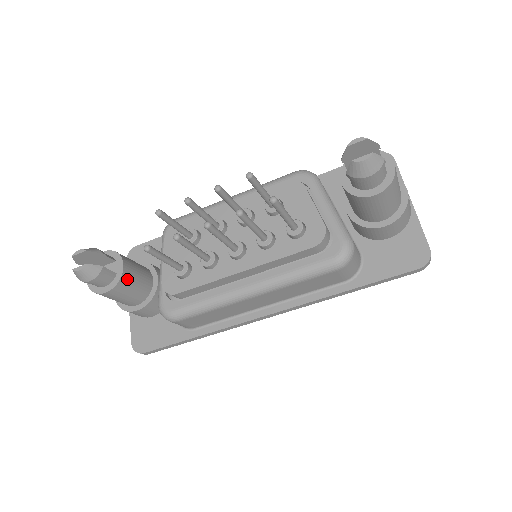
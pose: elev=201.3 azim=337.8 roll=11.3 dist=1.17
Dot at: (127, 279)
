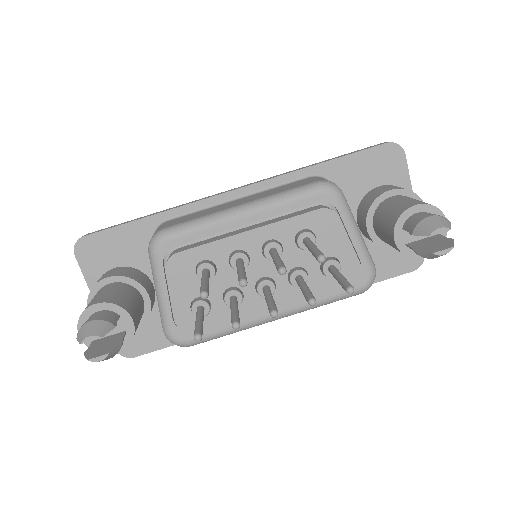
Dot at: (136, 329)
